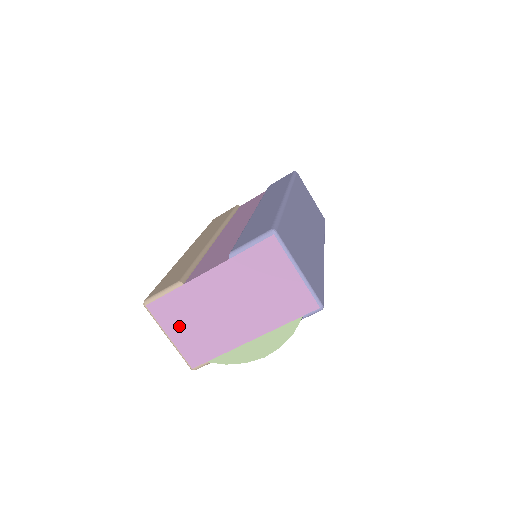
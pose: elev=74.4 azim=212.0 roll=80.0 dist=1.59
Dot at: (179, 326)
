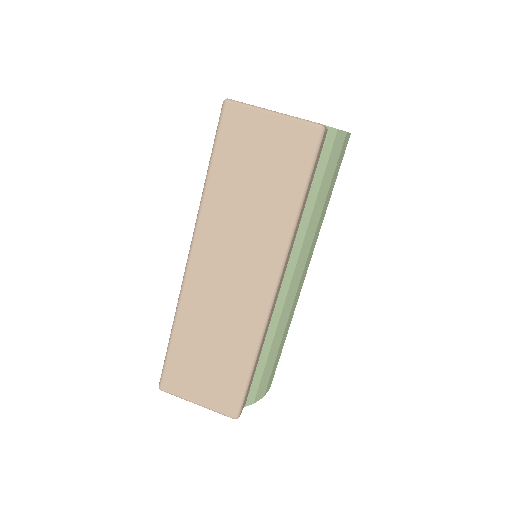
Dot at: occluded
